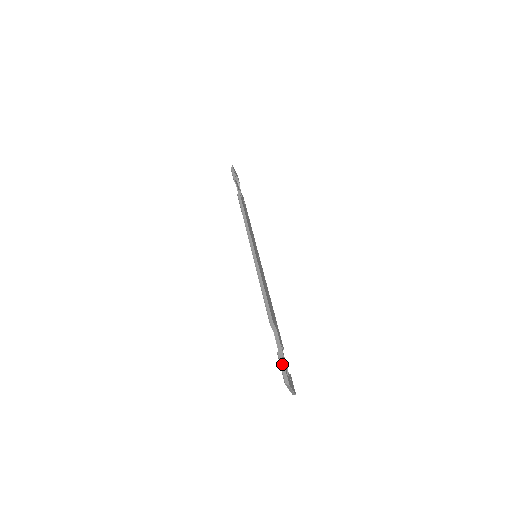
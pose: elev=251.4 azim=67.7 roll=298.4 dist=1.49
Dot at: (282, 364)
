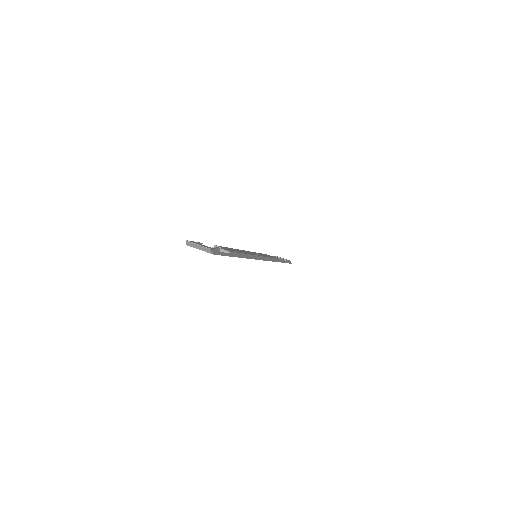
Dot at: occluded
